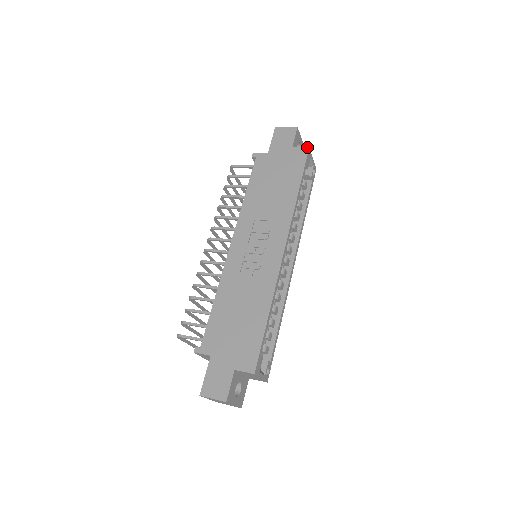
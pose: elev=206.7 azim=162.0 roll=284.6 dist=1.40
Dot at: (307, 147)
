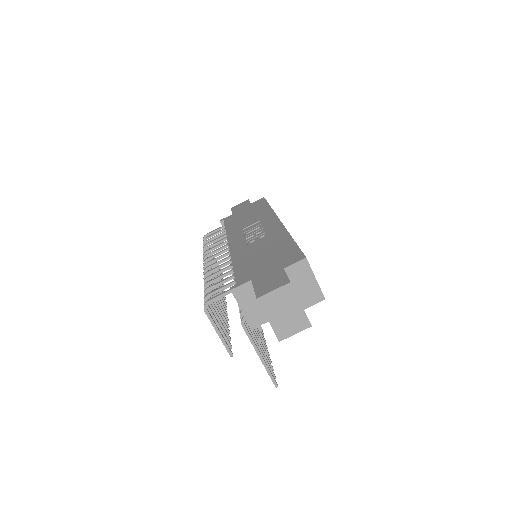
Dot at: (262, 198)
